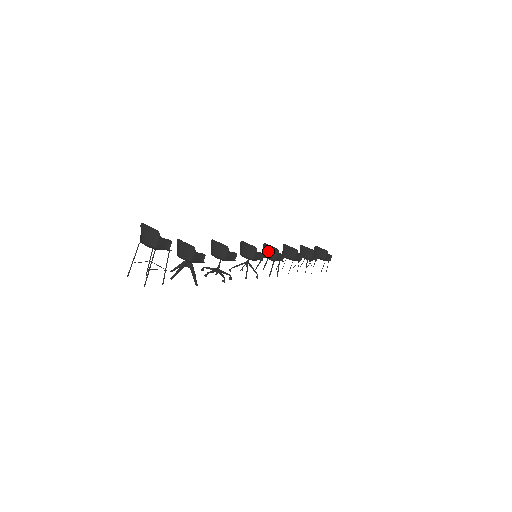
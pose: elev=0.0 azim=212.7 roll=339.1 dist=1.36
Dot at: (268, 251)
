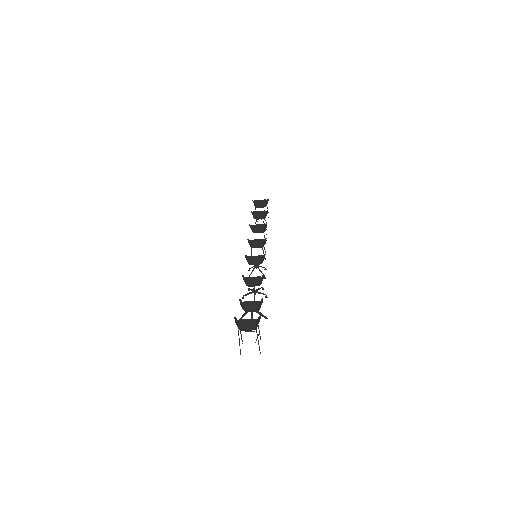
Dot at: (255, 243)
